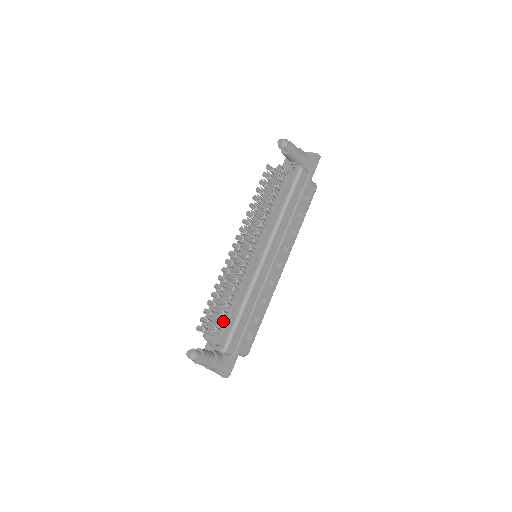
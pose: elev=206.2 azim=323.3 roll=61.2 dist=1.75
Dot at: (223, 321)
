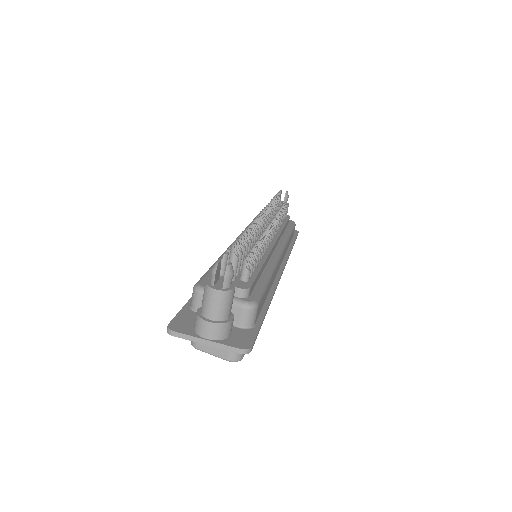
Dot at: (252, 270)
